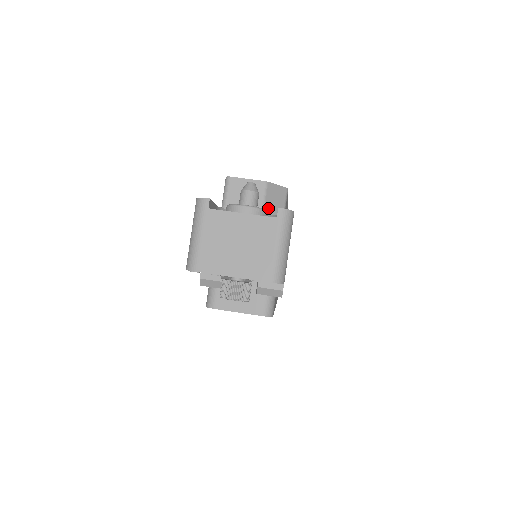
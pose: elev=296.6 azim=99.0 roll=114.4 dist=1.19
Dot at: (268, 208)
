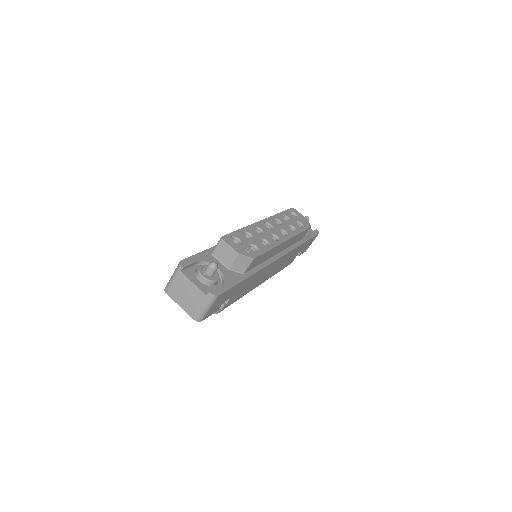
Dot at: (235, 266)
